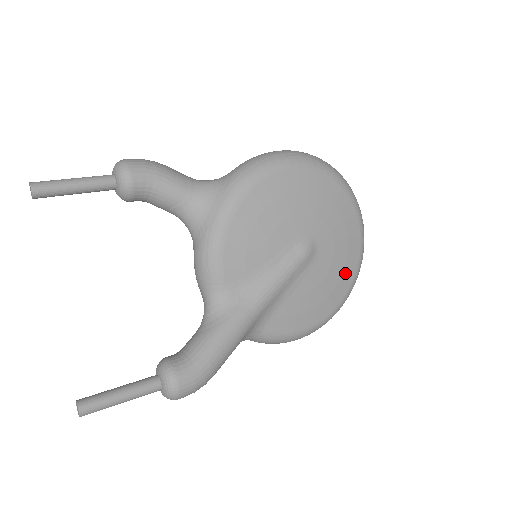
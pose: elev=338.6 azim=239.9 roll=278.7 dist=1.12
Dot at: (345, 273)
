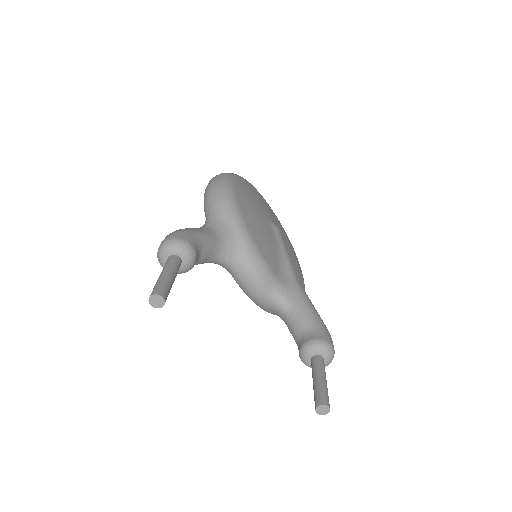
Dot at: (286, 235)
